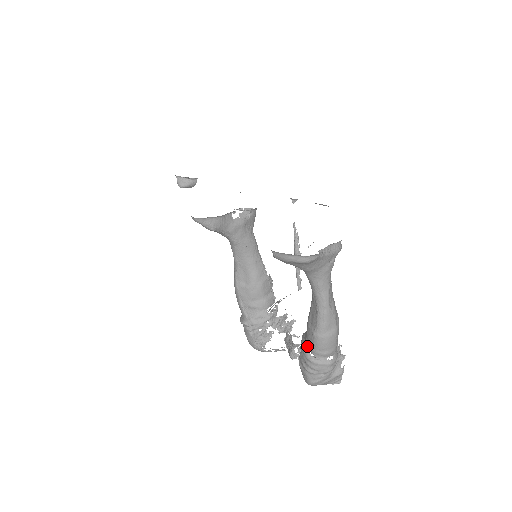
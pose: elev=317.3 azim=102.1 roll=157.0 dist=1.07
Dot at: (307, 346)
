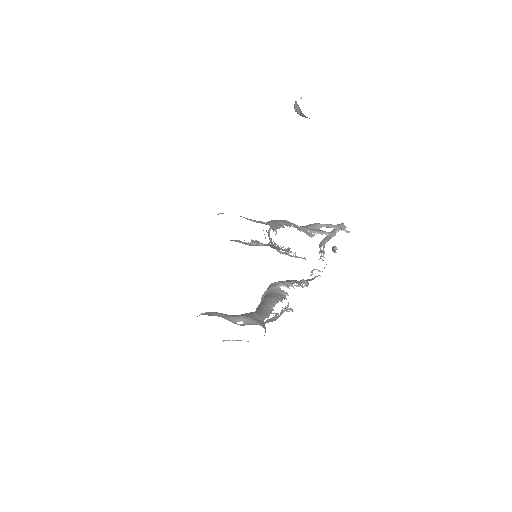
Dot at: occluded
